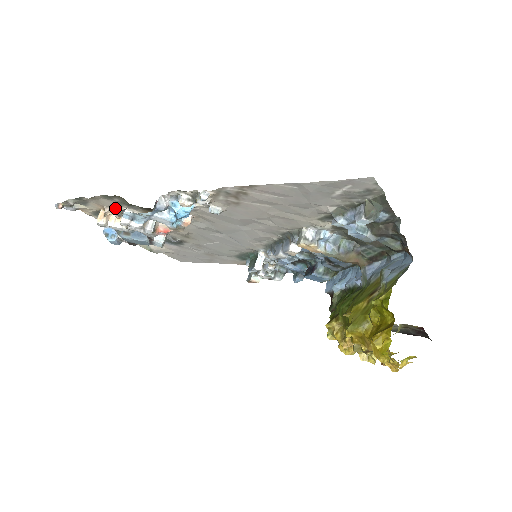
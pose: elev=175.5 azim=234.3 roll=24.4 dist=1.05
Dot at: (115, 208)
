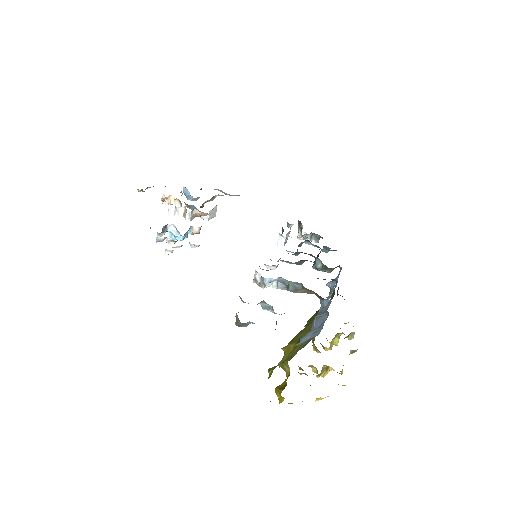
Dot at: occluded
